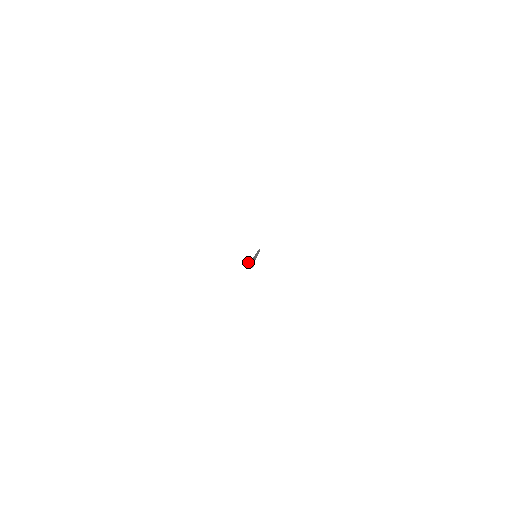
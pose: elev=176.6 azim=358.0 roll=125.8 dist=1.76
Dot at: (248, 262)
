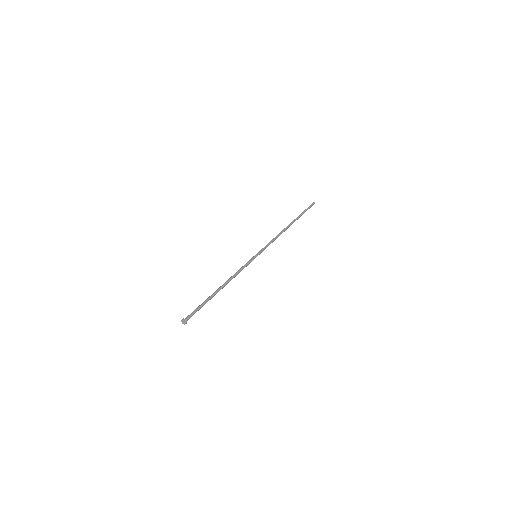
Dot at: (181, 321)
